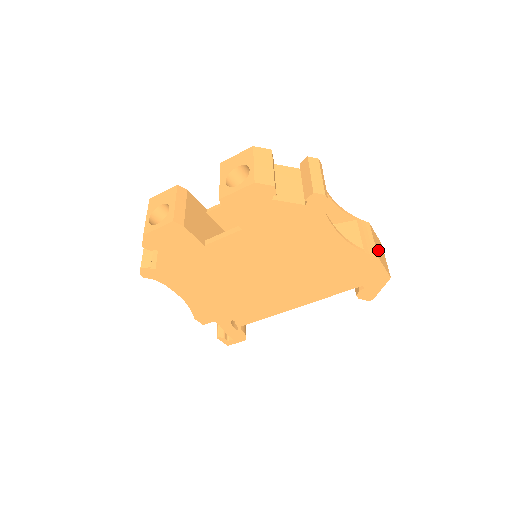
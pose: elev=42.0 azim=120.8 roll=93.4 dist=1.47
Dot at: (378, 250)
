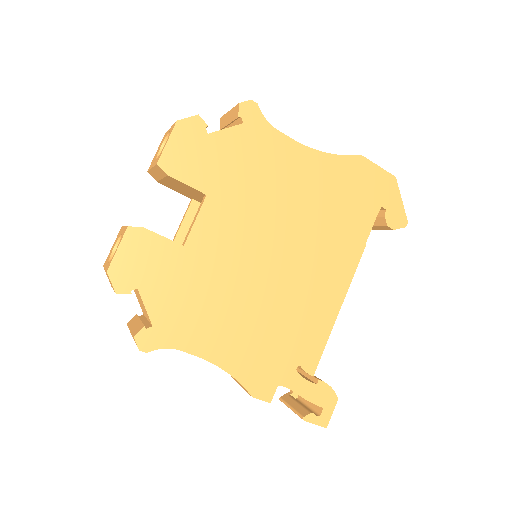
Dot at: occluded
